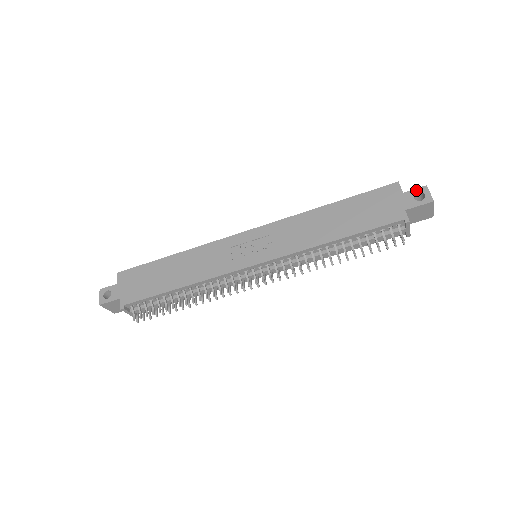
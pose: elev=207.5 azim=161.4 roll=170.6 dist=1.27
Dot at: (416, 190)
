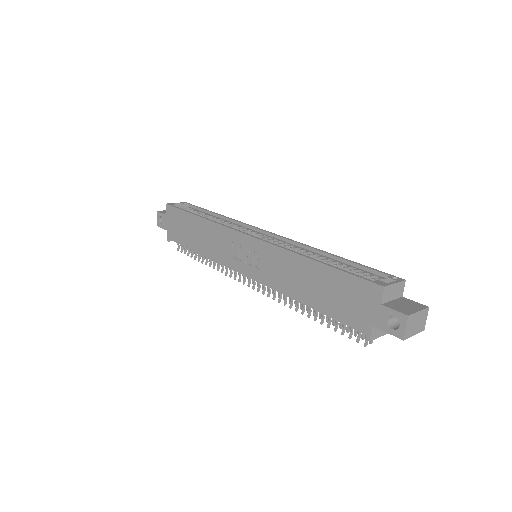
Dot at: (394, 313)
